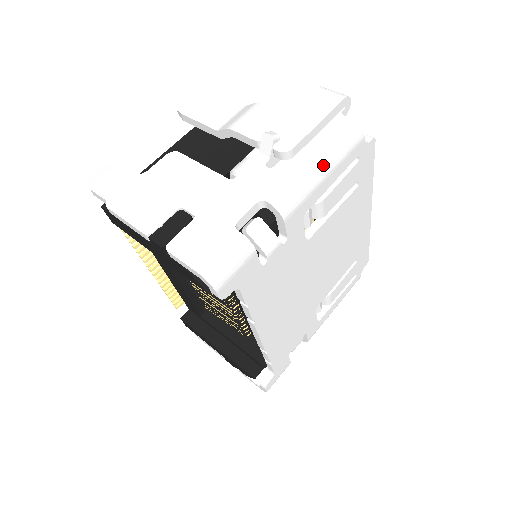
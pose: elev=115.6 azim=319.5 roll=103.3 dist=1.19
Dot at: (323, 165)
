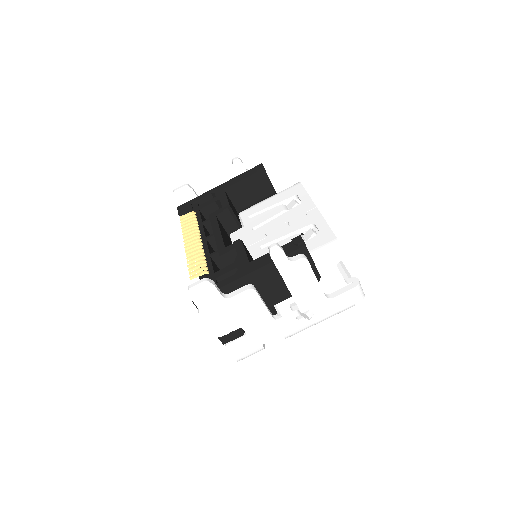
Dot at: occluded
